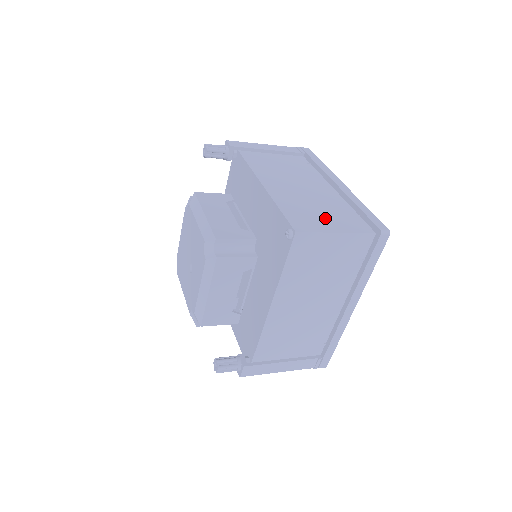
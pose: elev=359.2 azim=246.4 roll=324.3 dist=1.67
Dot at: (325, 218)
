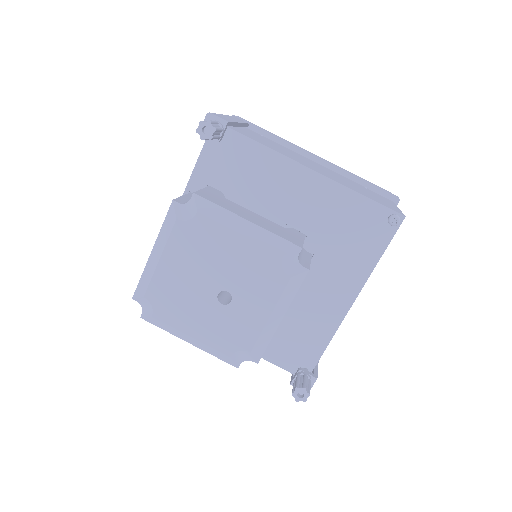
Dot at: (375, 196)
